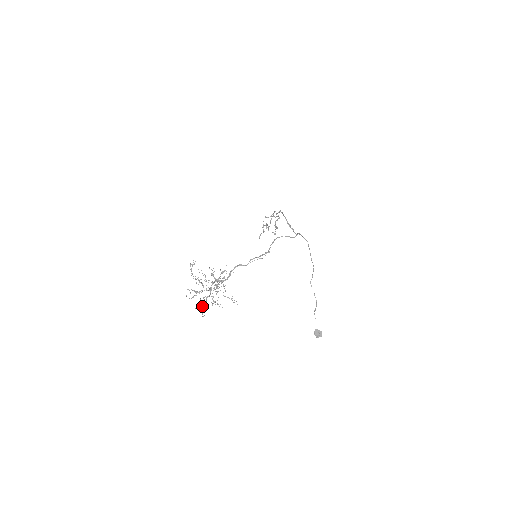
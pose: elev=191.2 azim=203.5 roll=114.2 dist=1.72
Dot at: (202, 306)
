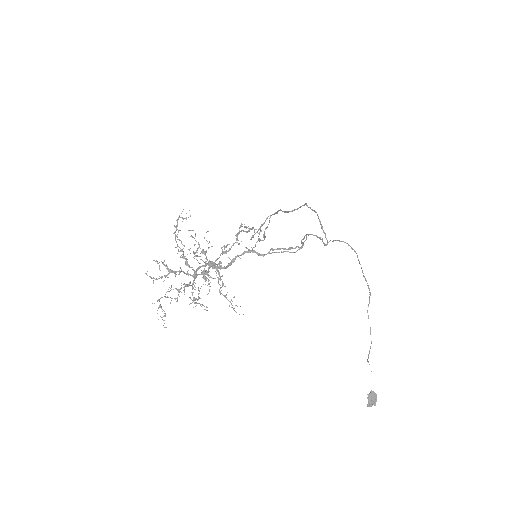
Dot at: occluded
